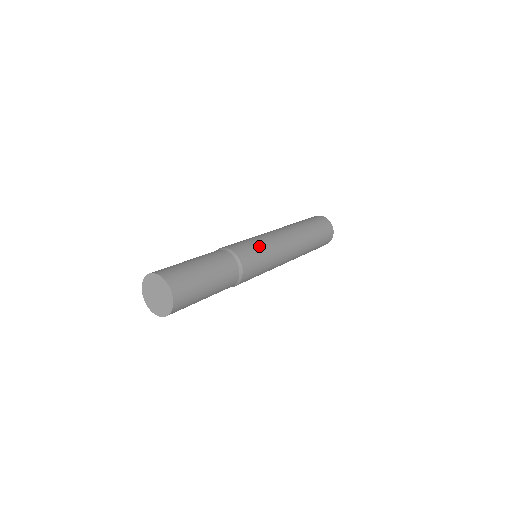
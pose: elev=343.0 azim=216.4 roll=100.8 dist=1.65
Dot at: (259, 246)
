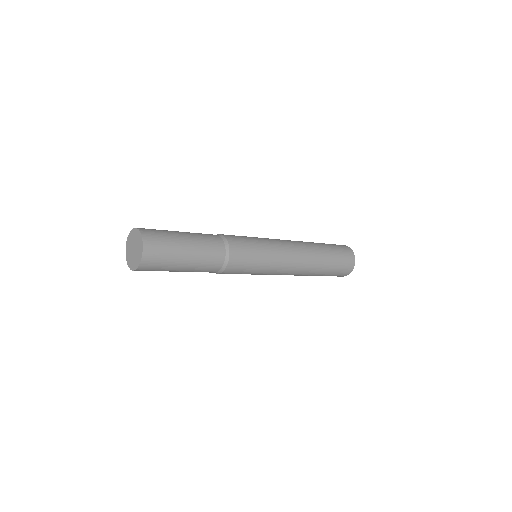
Dot at: (257, 243)
